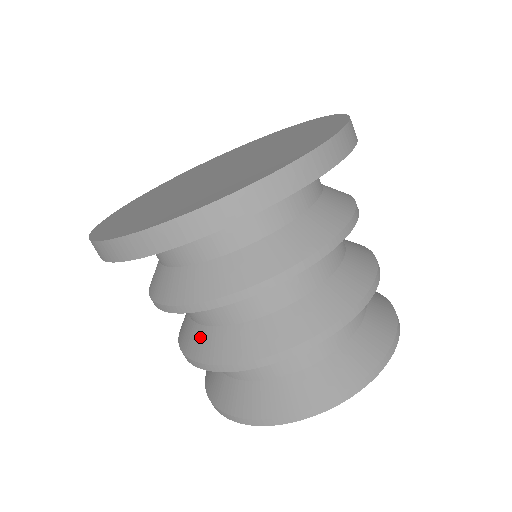
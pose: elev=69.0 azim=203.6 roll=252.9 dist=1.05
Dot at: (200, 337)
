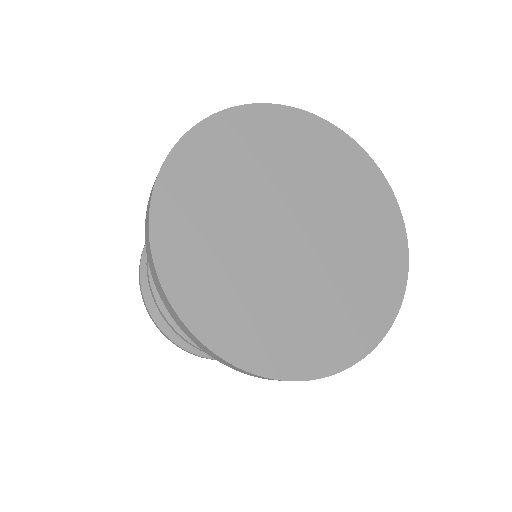
Dot at: occluded
